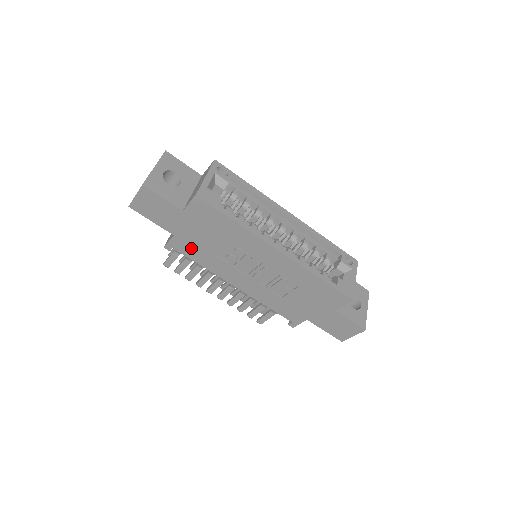
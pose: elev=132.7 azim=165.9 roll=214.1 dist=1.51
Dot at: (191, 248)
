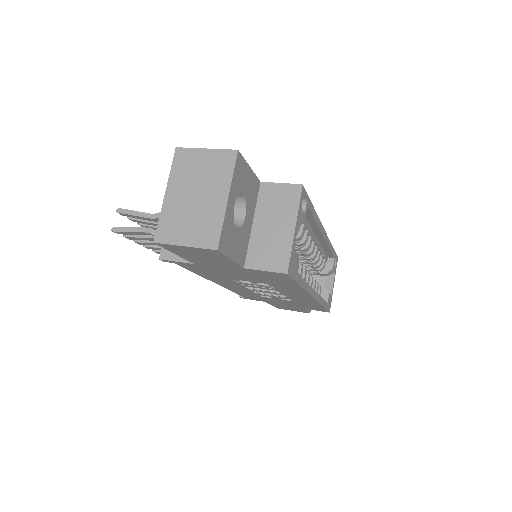
Dot at: (203, 270)
